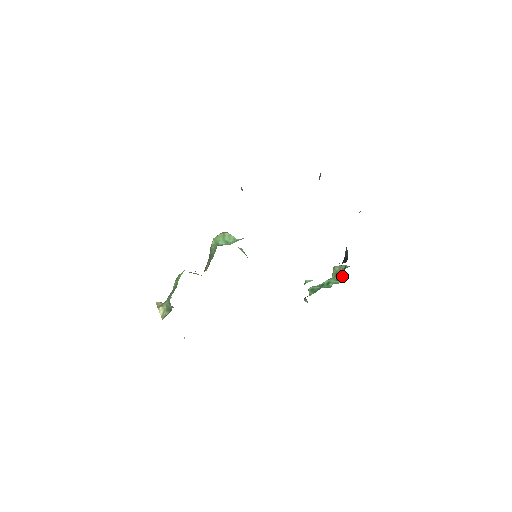
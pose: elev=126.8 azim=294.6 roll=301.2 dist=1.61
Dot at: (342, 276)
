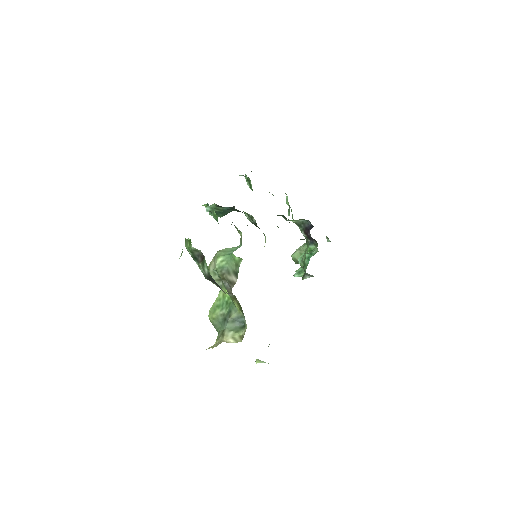
Dot at: (311, 247)
